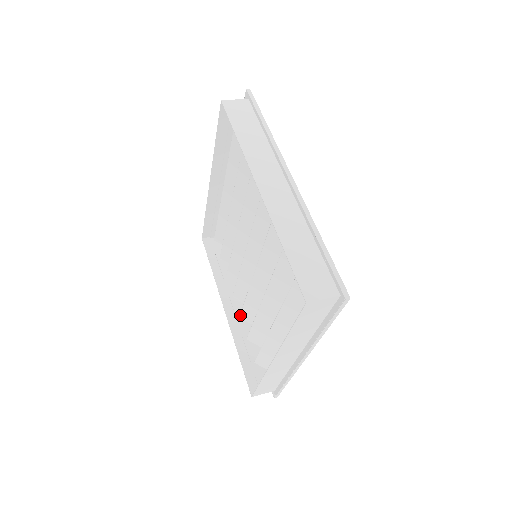
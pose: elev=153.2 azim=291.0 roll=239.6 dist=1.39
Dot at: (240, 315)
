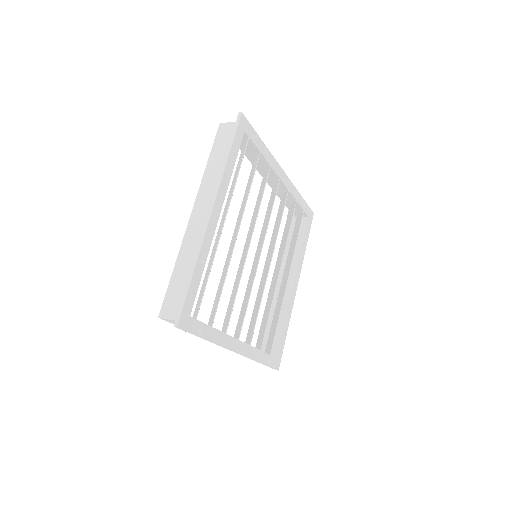
Dot at: (222, 329)
